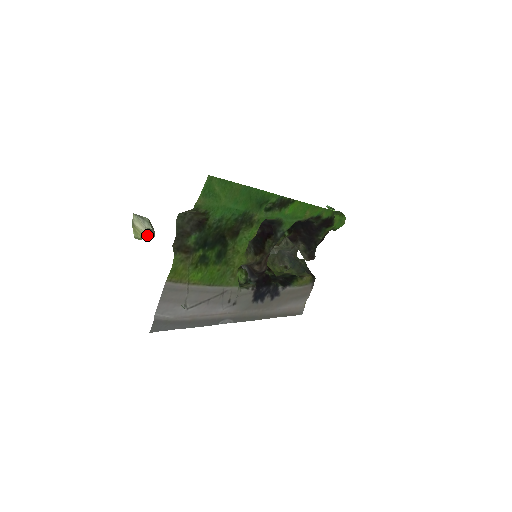
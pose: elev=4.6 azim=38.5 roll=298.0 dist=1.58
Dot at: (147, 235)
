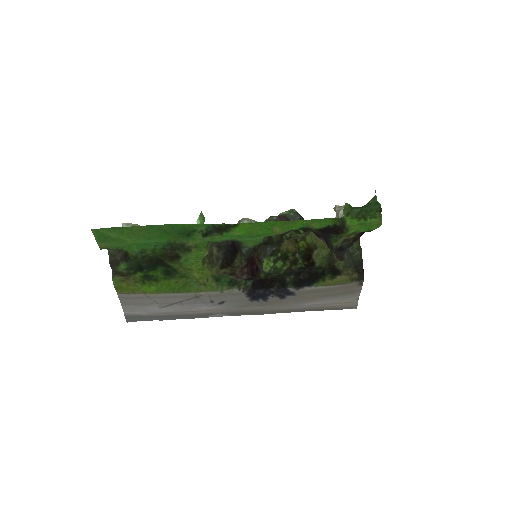
Dot at: occluded
